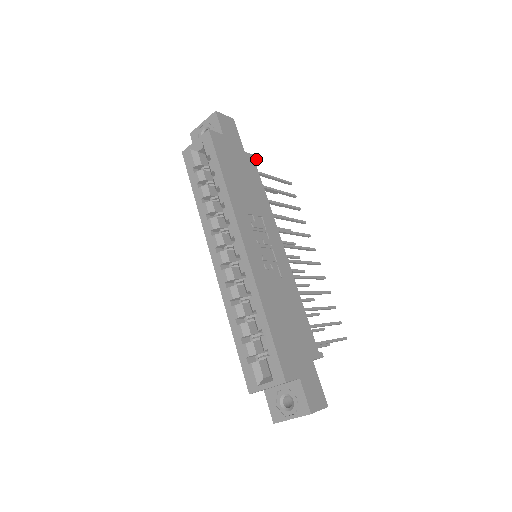
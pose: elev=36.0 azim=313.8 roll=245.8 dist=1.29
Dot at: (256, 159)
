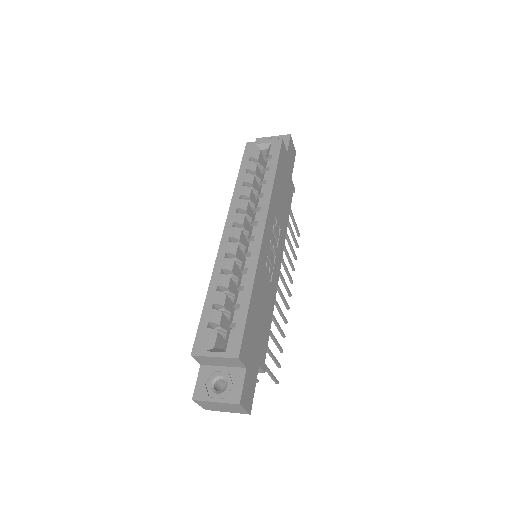
Dot at: (294, 191)
